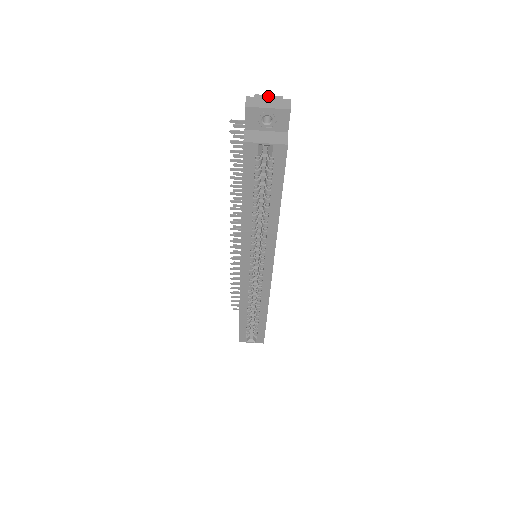
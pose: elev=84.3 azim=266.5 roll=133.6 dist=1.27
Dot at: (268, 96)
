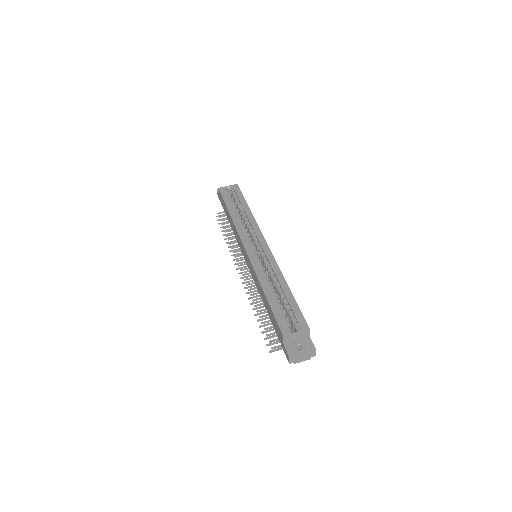
Dot at: occluded
